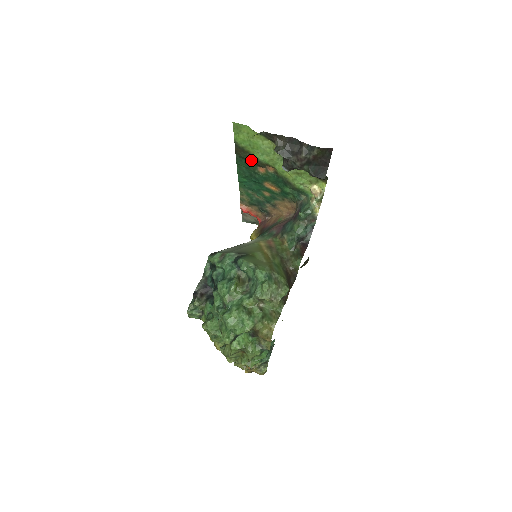
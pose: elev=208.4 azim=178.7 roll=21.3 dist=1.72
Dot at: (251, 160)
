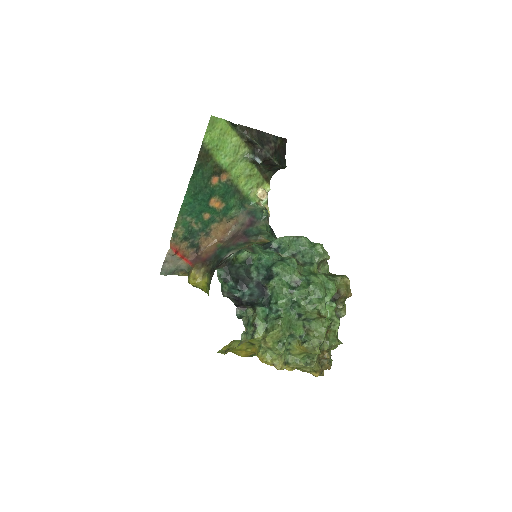
Dot at: (211, 167)
